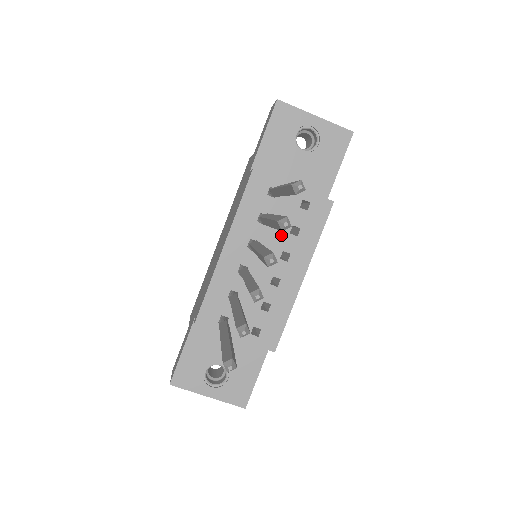
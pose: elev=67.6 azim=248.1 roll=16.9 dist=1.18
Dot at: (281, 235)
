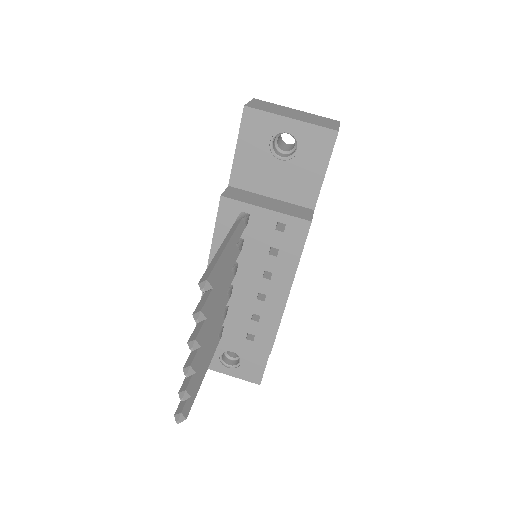
Dot at: (260, 256)
